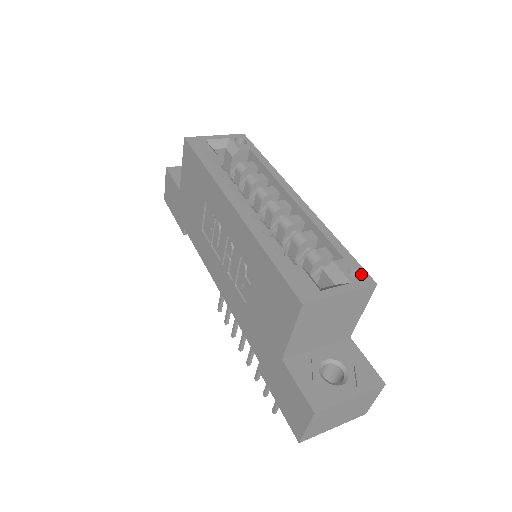
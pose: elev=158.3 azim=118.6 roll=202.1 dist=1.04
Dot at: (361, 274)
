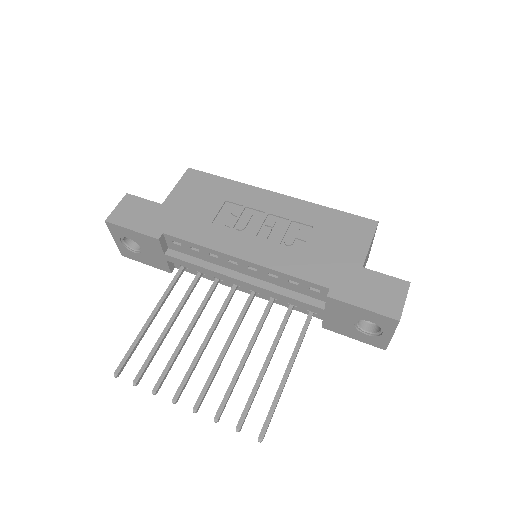
Dot at: occluded
